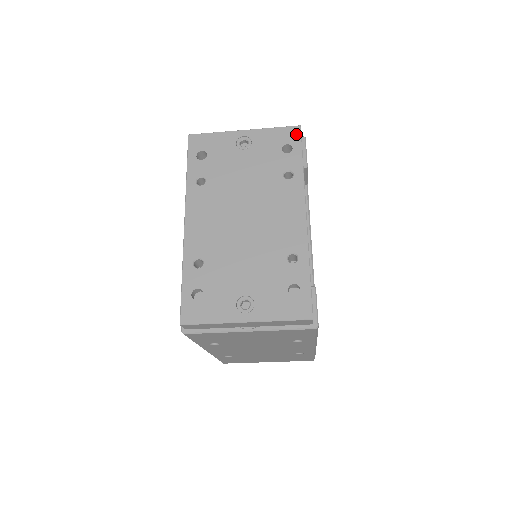
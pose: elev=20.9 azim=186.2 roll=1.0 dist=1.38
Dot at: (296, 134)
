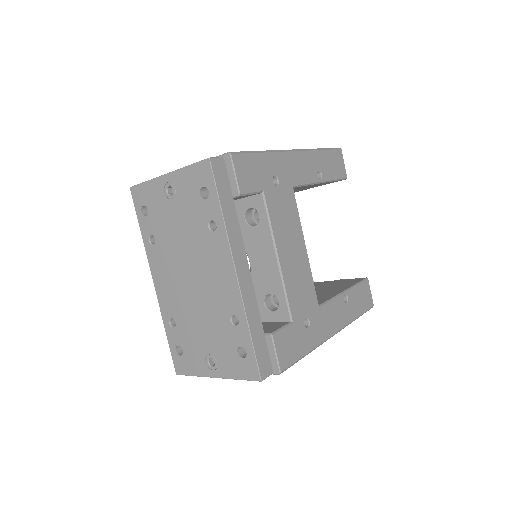
Dot at: (208, 171)
